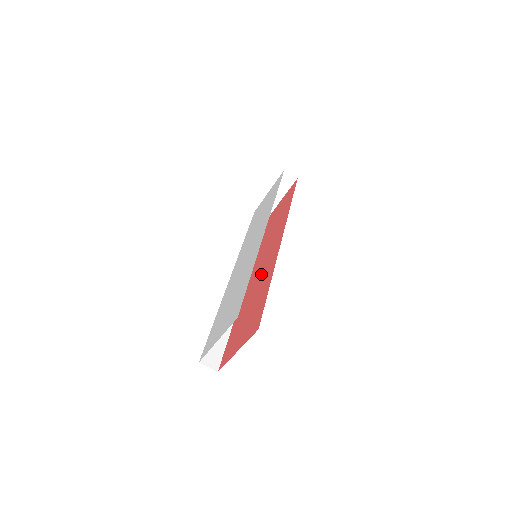
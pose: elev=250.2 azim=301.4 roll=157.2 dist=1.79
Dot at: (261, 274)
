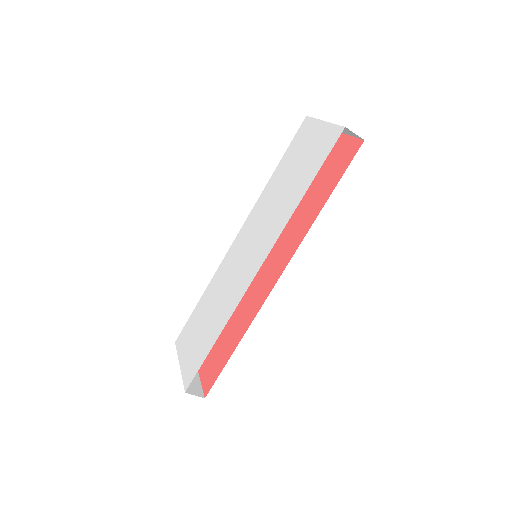
Dot at: (250, 289)
